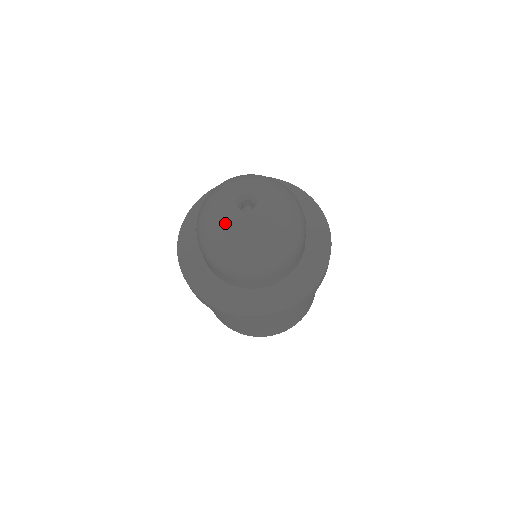
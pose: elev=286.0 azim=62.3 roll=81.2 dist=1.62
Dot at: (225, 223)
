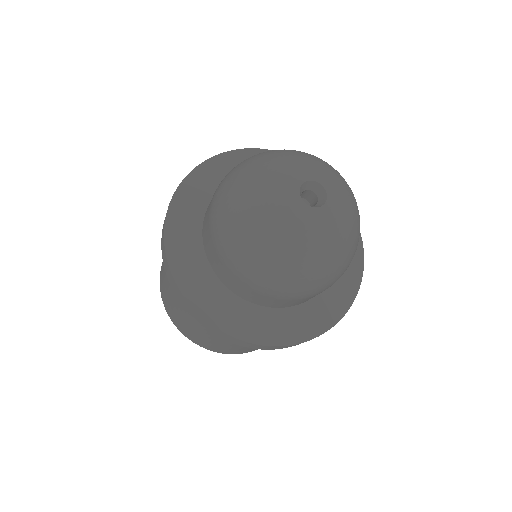
Dot at: (271, 185)
